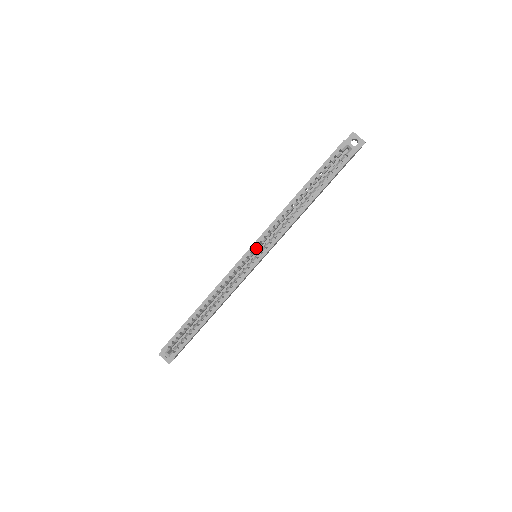
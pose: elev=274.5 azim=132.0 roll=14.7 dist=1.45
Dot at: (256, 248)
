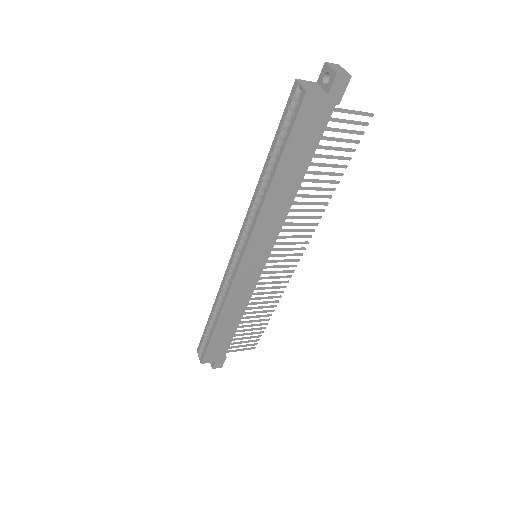
Dot at: (241, 244)
